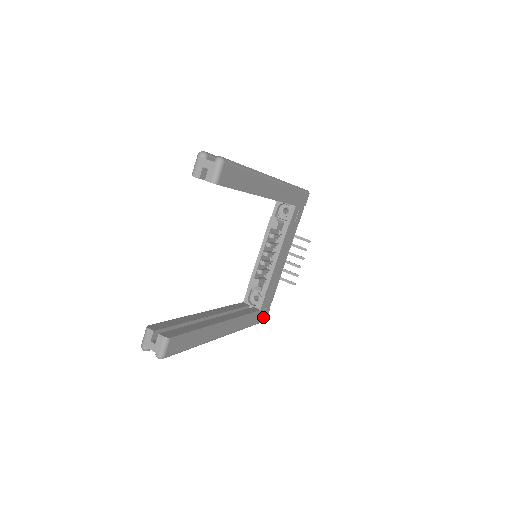
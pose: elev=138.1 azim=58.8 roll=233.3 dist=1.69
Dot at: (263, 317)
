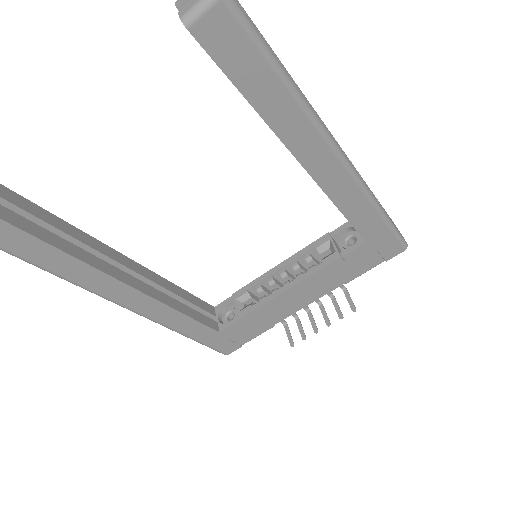
Dot at: (222, 346)
